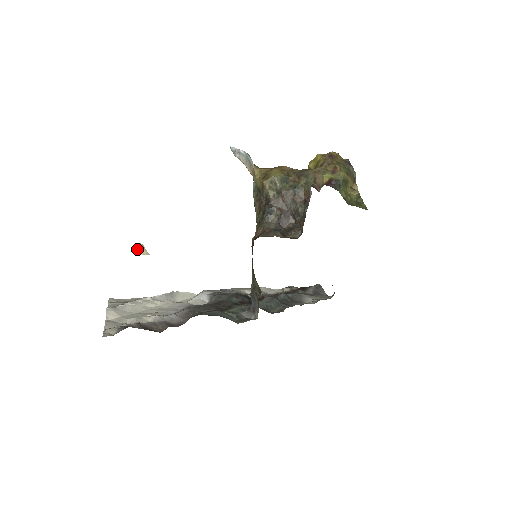
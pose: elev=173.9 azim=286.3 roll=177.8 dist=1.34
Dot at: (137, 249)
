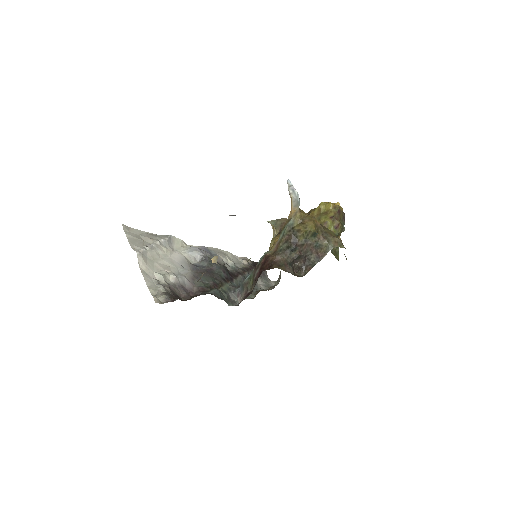
Dot at: (212, 258)
